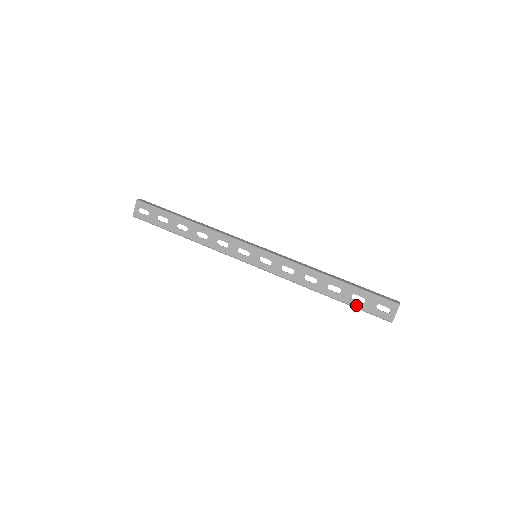
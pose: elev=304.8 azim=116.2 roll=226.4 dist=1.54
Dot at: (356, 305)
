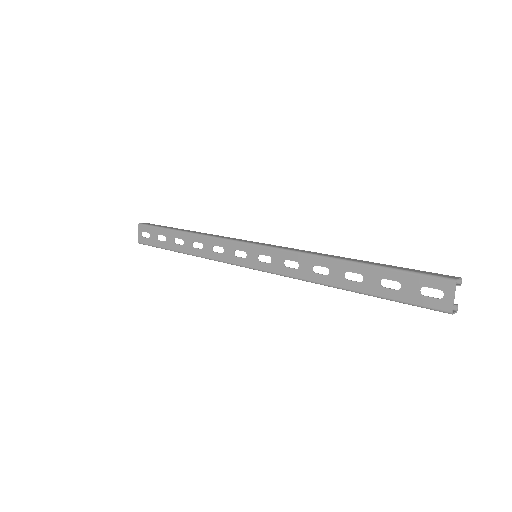
Dot at: (389, 295)
